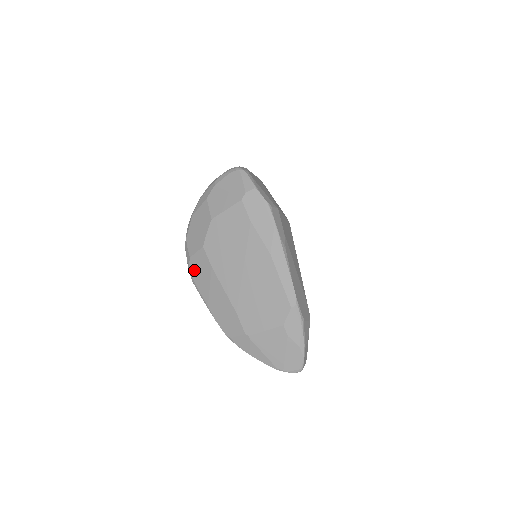
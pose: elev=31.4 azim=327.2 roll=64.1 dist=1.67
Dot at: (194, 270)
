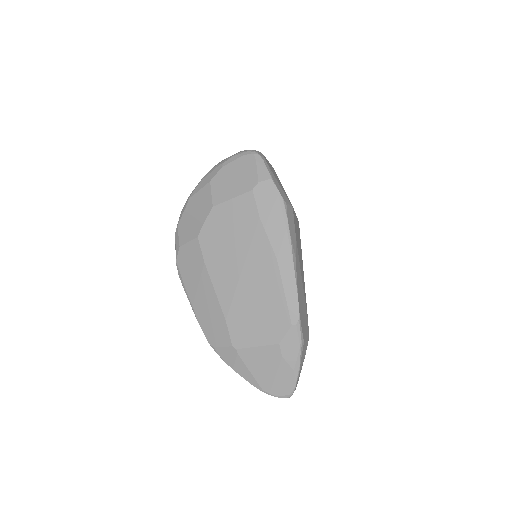
Dot at: (182, 262)
